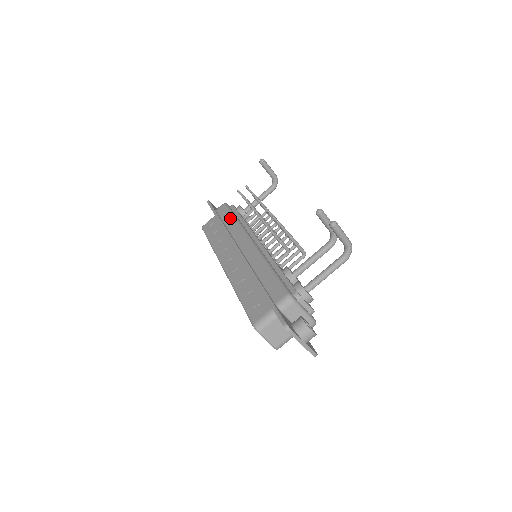
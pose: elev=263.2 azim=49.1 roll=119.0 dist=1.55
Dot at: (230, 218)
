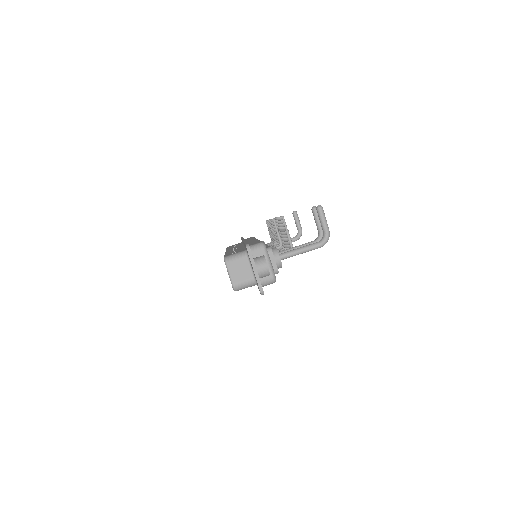
Dot at: occluded
